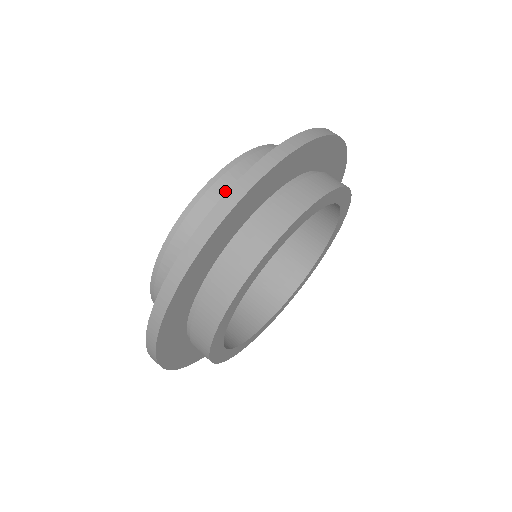
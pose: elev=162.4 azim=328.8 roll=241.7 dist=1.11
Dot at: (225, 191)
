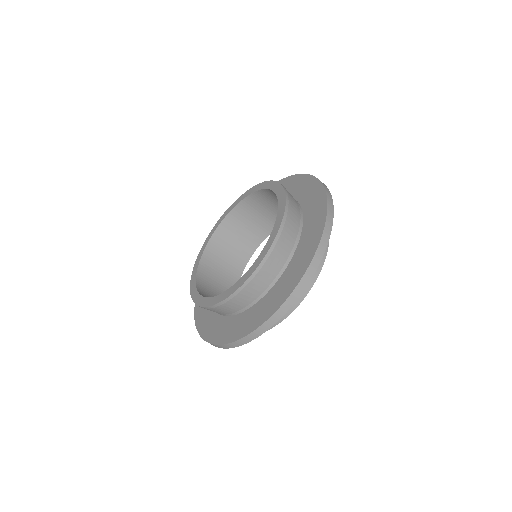
Dot at: (291, 225)
